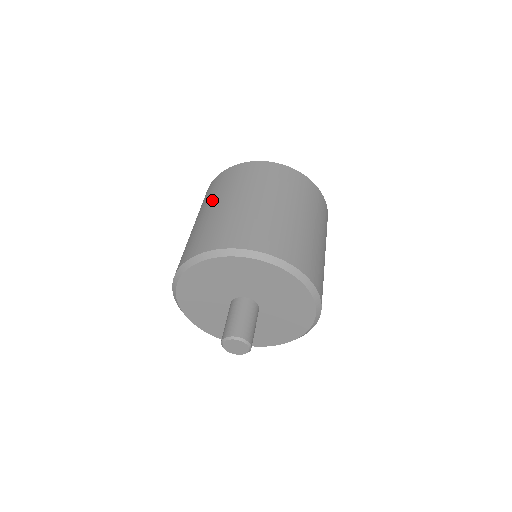
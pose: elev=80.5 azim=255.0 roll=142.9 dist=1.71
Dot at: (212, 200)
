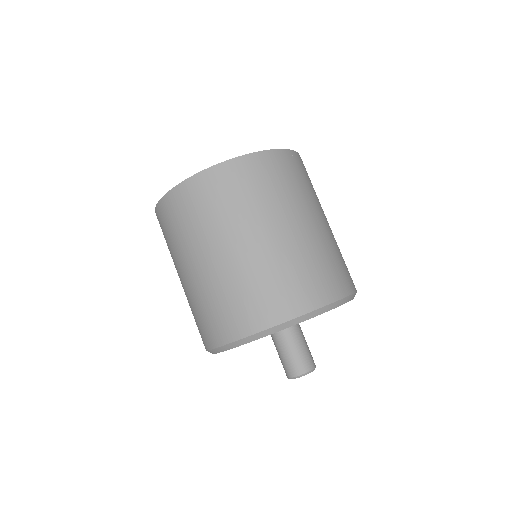
Dot at: occluded
